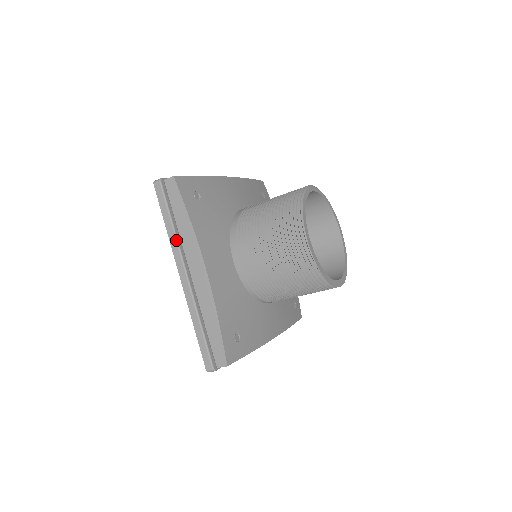
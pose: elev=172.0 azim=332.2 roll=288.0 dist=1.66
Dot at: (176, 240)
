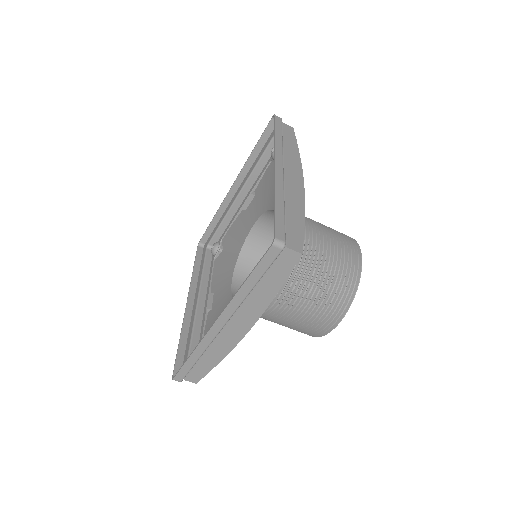
Dot at: occluded
